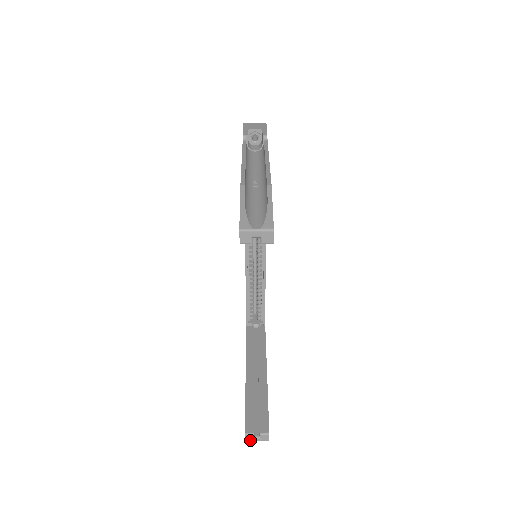
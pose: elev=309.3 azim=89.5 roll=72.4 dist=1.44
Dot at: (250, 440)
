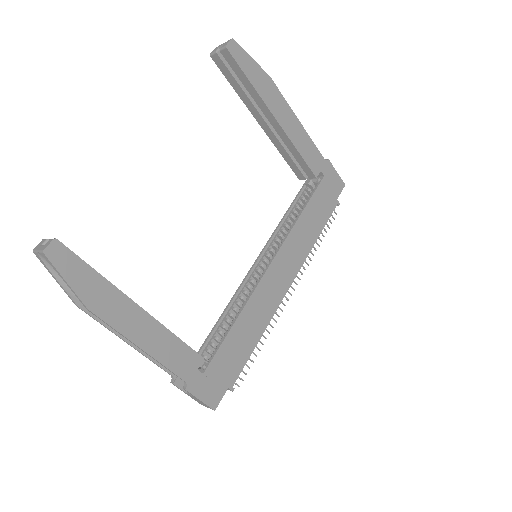
Dot at: (37, 248)
